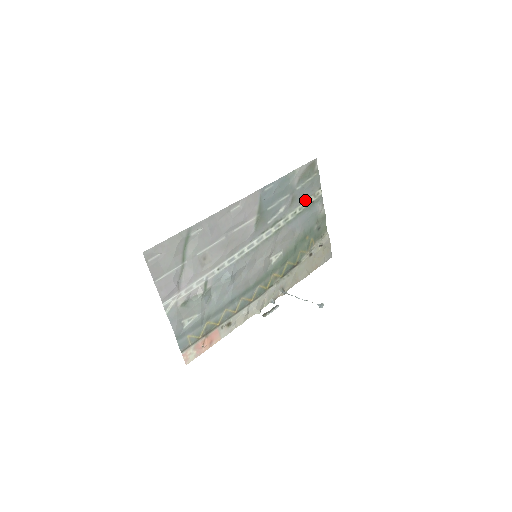
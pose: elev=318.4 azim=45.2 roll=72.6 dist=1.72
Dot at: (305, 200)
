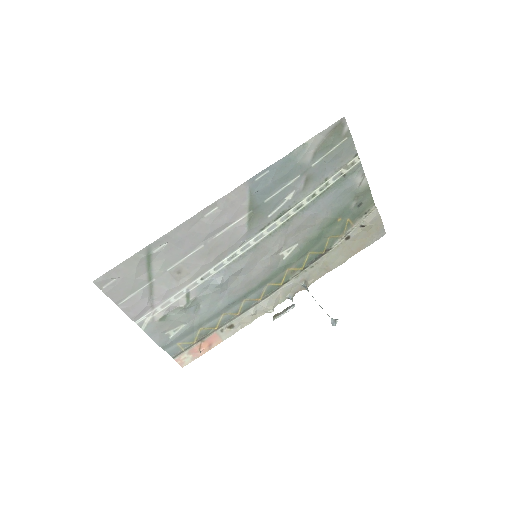
Dot at: (330, 176)
